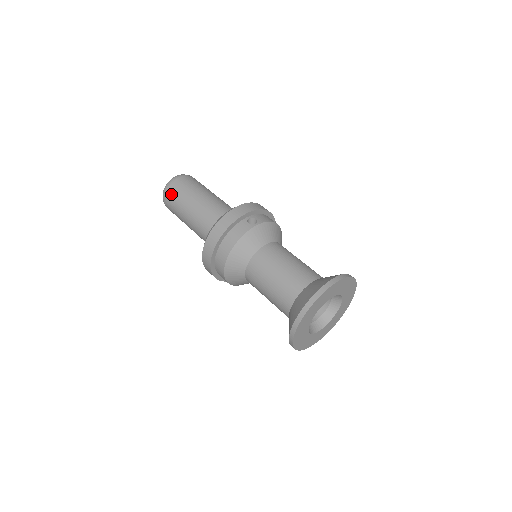
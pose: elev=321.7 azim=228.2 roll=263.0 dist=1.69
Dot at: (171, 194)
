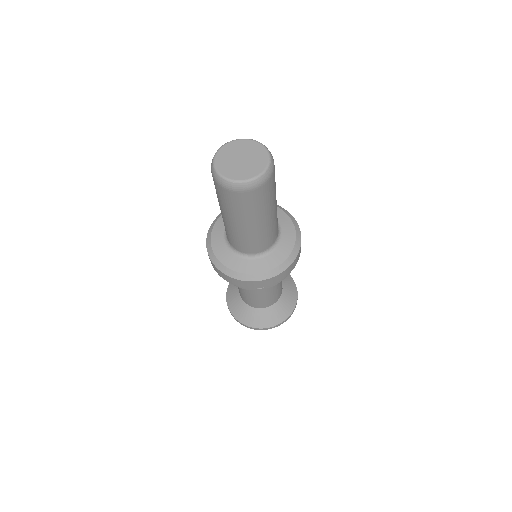
Dot at: (220, 192)
